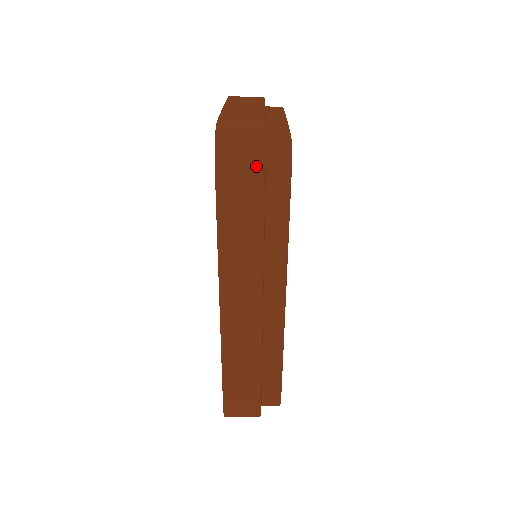
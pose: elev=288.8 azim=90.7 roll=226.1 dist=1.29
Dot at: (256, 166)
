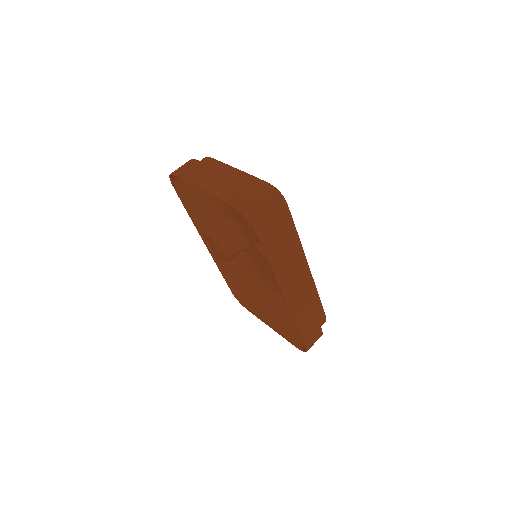
Dot at: (275, 216)
